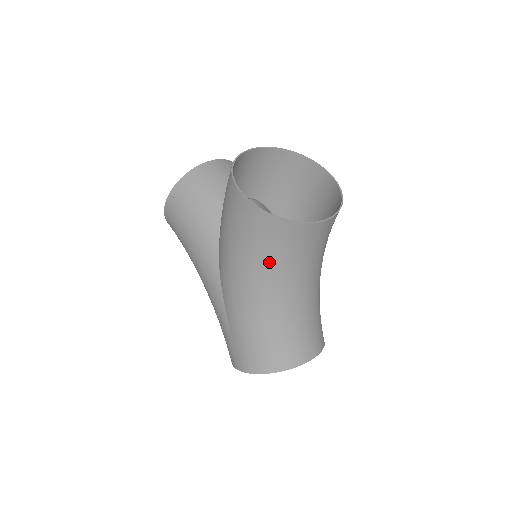
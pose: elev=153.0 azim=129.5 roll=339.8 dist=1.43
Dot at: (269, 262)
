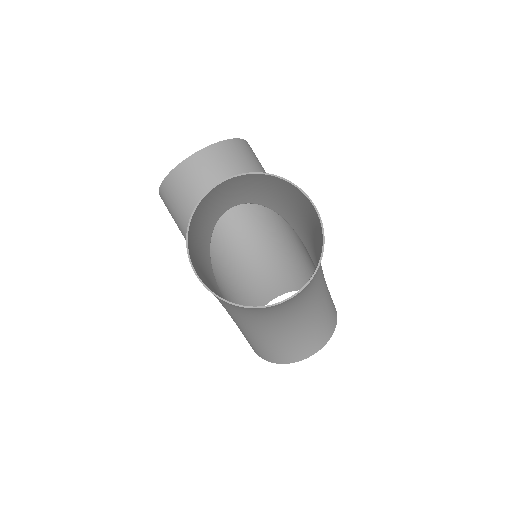
Dot at: (243, 313)
